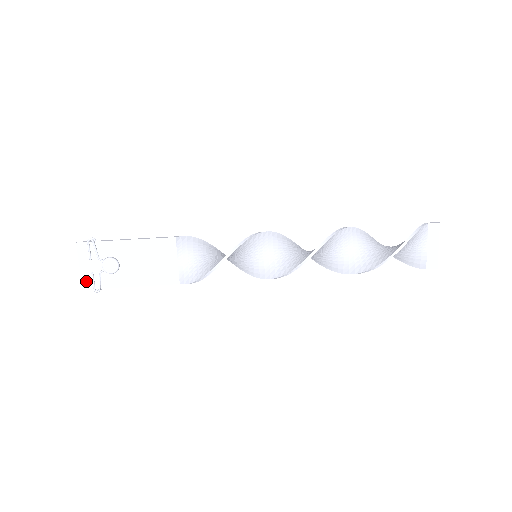
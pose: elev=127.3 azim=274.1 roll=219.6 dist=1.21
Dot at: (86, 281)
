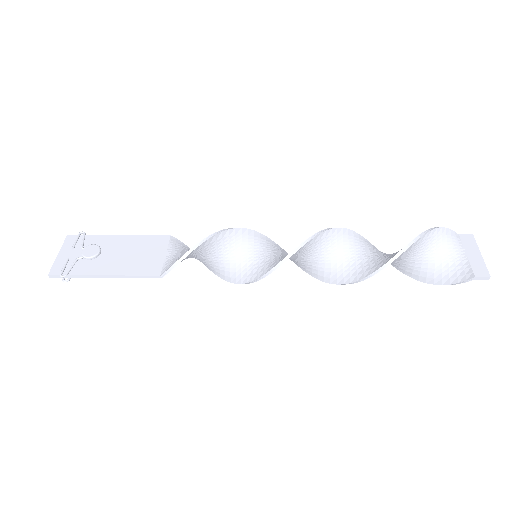
Dot at: (57, 267)
